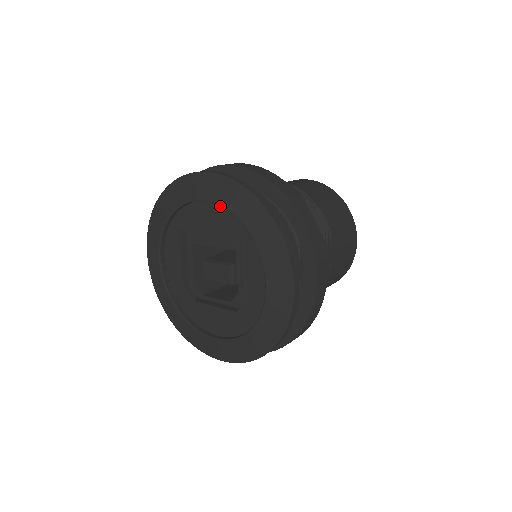
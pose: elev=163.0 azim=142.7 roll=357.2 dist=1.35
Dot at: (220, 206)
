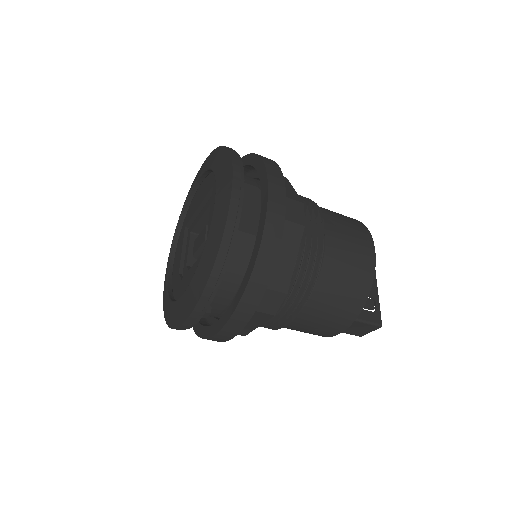
Dot at: (206, 179)
